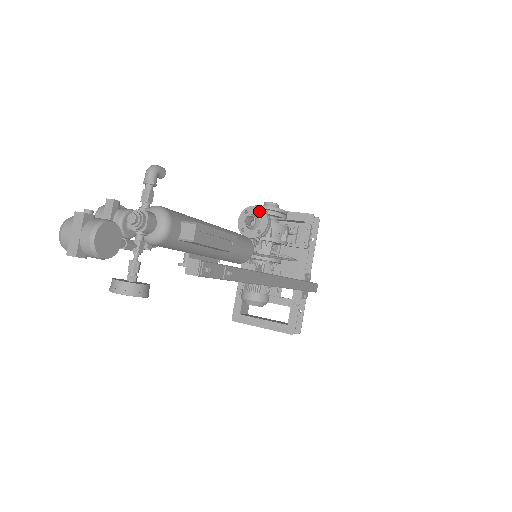
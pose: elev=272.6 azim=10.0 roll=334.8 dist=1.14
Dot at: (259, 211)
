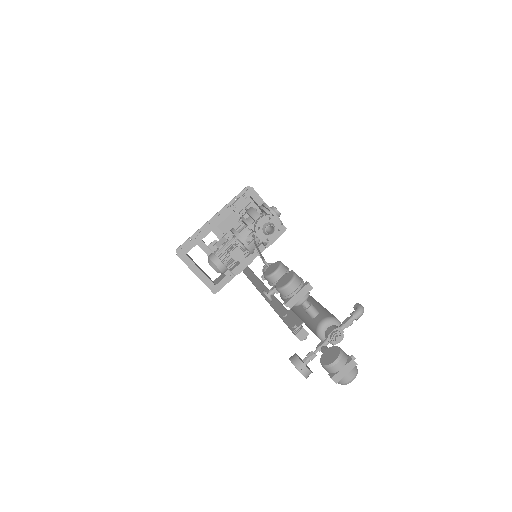
Dot at: (279, 226)
